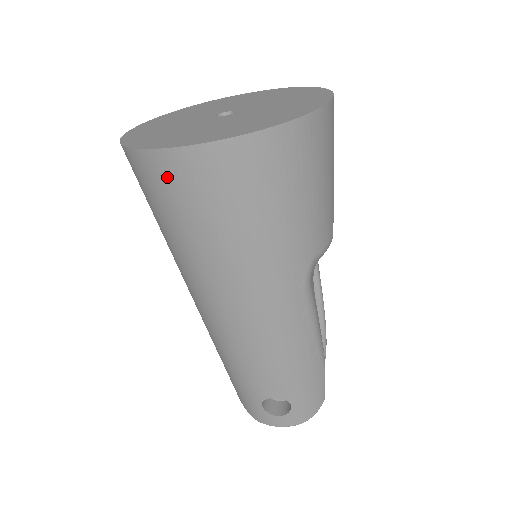
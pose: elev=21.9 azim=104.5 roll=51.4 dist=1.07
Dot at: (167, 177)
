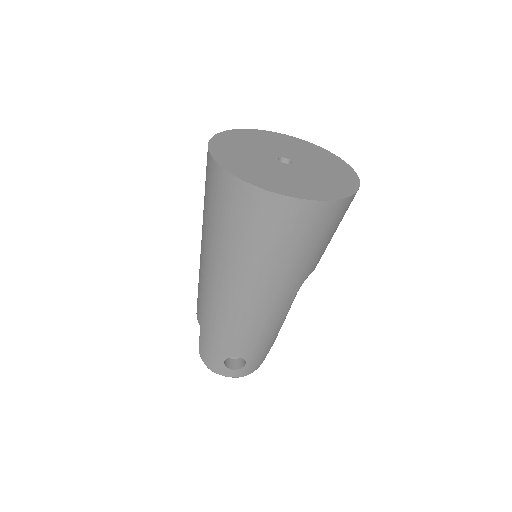
Dot at: (258, 207)
